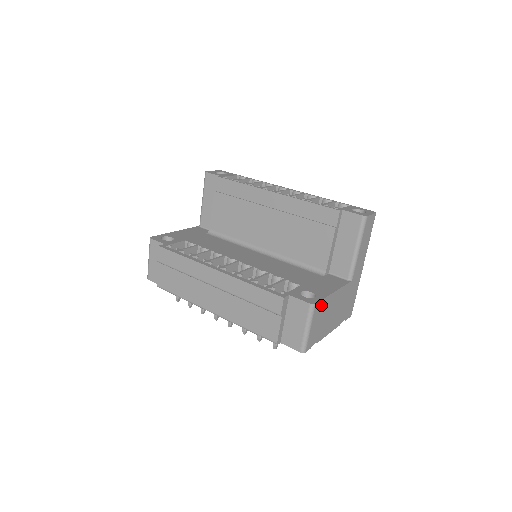
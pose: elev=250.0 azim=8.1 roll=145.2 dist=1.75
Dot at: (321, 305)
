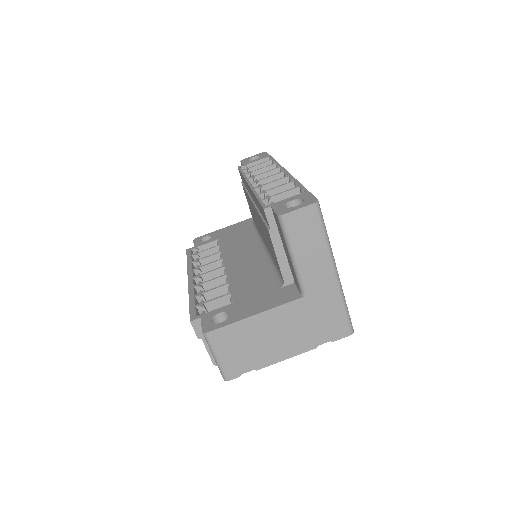
Dot at: (226, 332)
